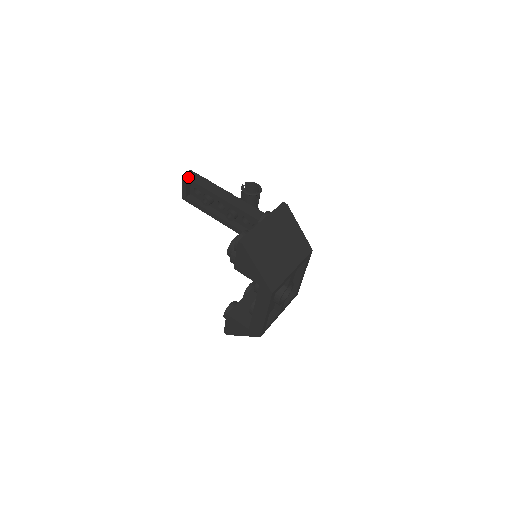
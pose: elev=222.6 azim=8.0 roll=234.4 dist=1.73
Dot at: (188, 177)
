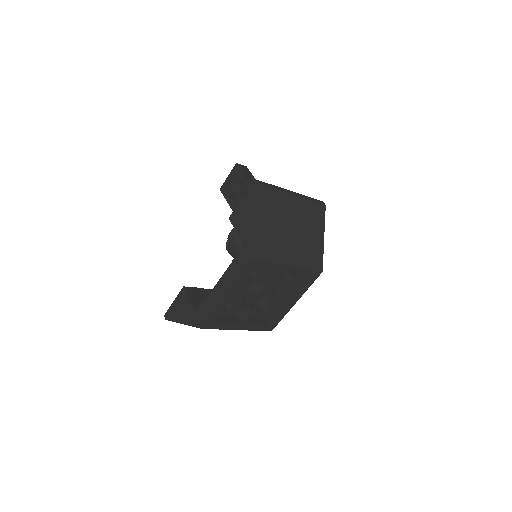
Dot at: (240, 167)
